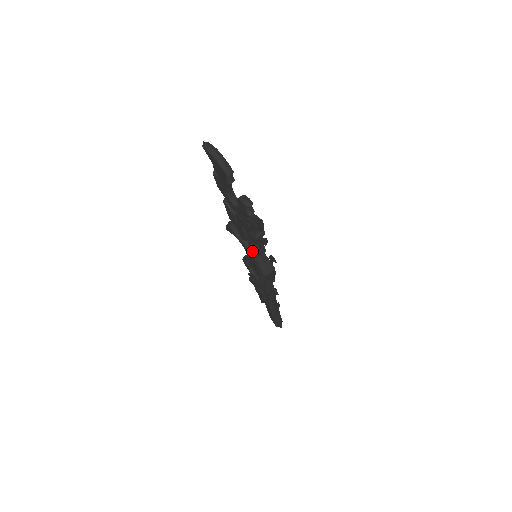
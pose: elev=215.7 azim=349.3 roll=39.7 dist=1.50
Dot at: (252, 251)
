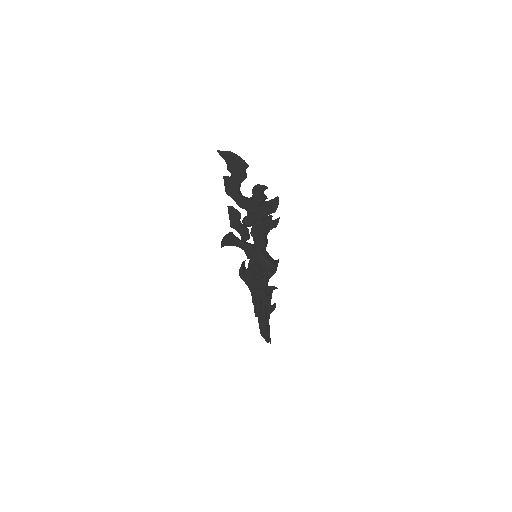
Dot at: (258, 246)
